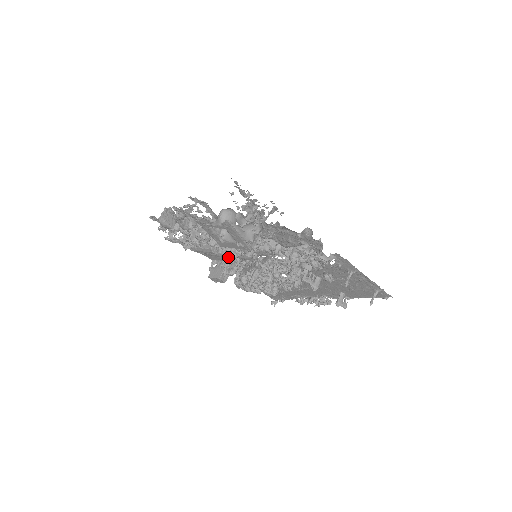
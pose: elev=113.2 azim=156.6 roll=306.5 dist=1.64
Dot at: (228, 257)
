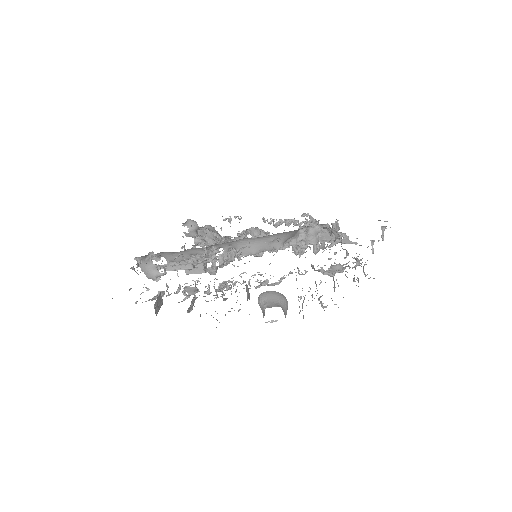
Dot at: occluded
